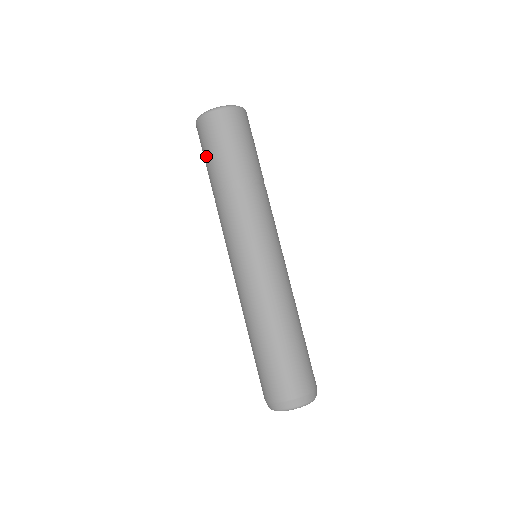
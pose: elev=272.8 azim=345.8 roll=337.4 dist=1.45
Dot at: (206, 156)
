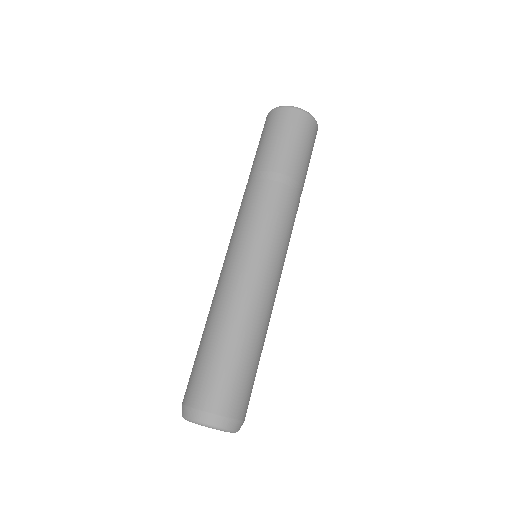
Dot at: (266, 140)
